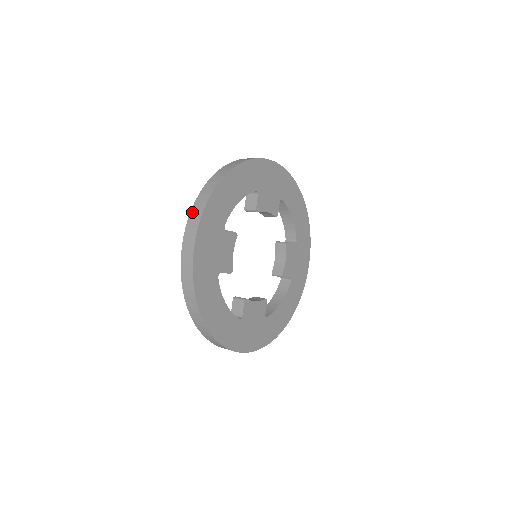
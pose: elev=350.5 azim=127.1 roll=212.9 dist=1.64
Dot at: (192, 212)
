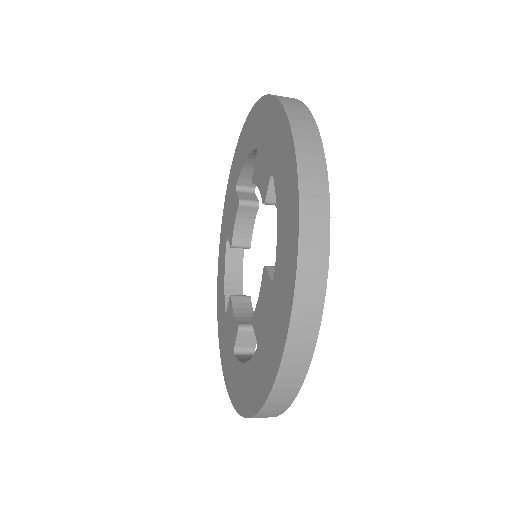
Dot at: occluded
